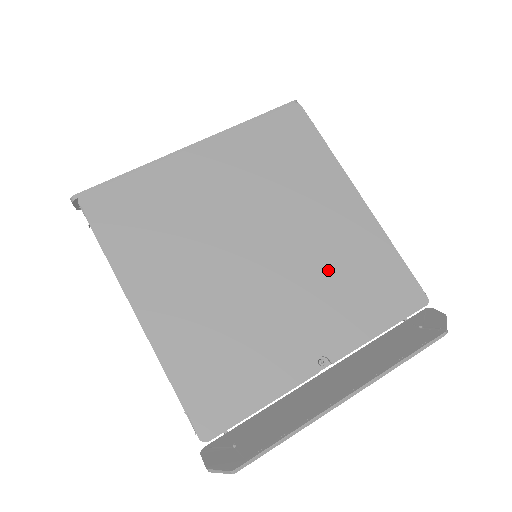
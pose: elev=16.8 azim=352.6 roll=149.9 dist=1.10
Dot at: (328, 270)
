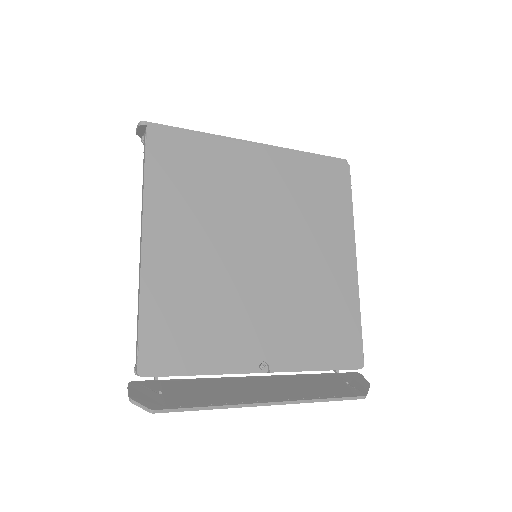
Dot at: (304, 299)
